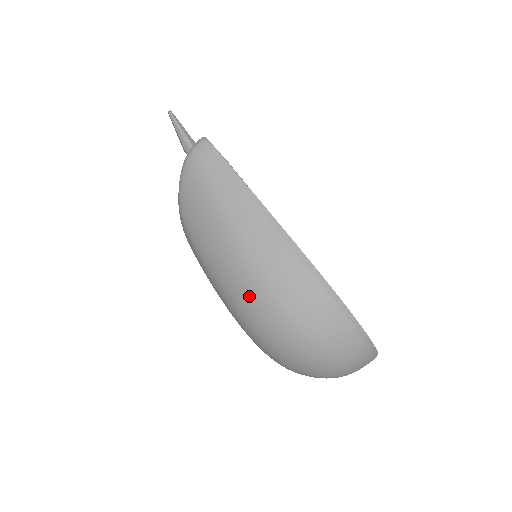
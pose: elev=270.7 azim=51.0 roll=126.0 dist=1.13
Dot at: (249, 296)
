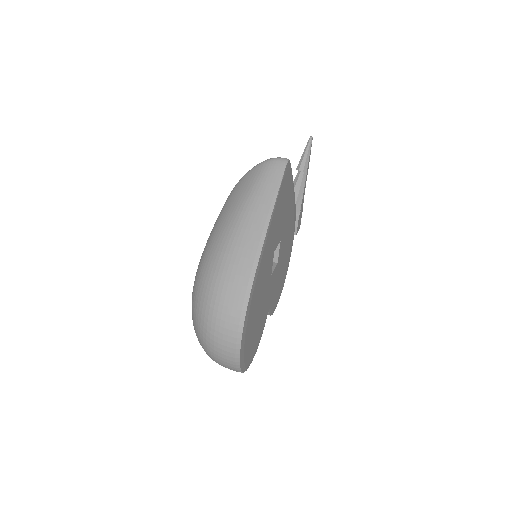
Dot at: (212, 255)
